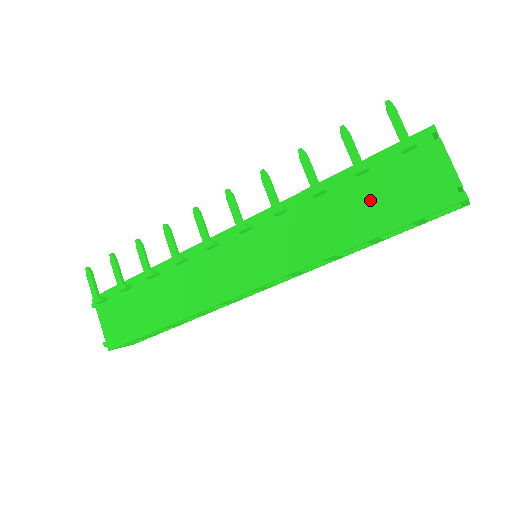
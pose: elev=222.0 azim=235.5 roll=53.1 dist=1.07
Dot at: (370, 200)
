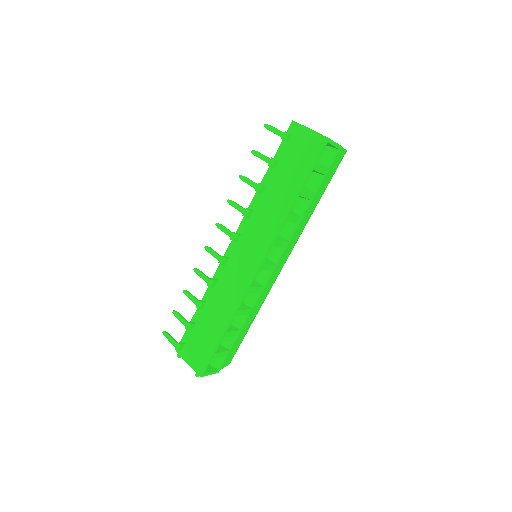
Dot at: (287, 174)
